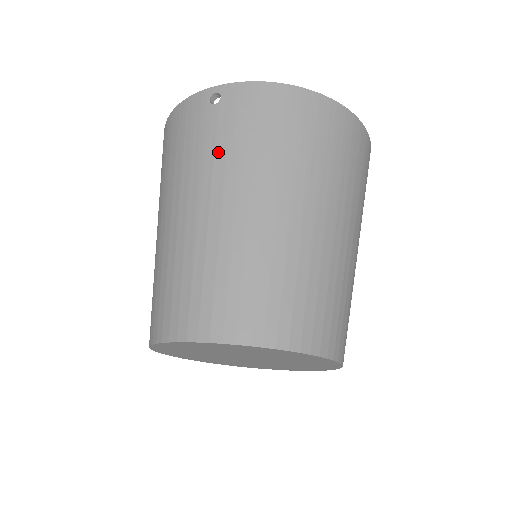
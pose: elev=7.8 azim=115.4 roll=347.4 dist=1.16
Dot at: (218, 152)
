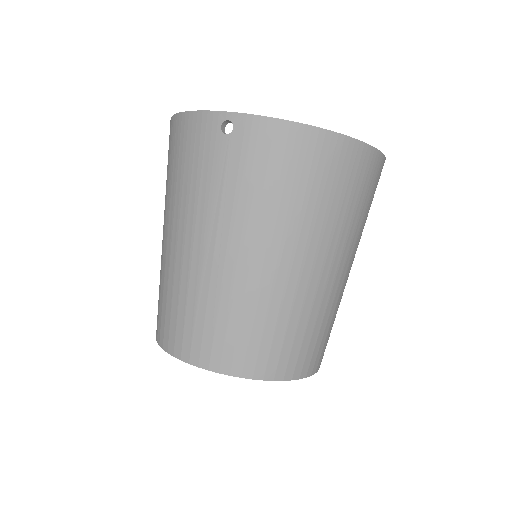
Dot at: (226, 193)
